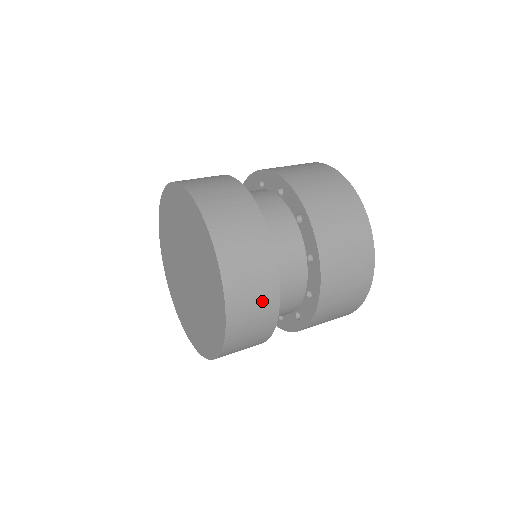
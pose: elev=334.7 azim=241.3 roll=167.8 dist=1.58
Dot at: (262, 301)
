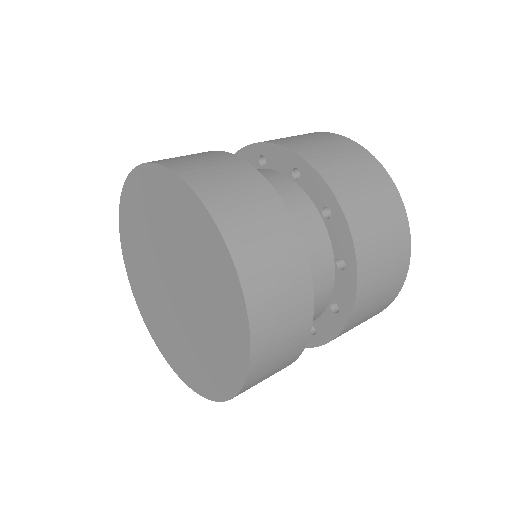
Dot at: (285, 263)
